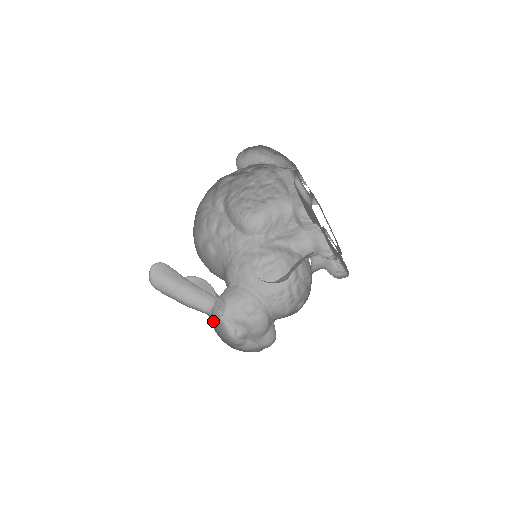
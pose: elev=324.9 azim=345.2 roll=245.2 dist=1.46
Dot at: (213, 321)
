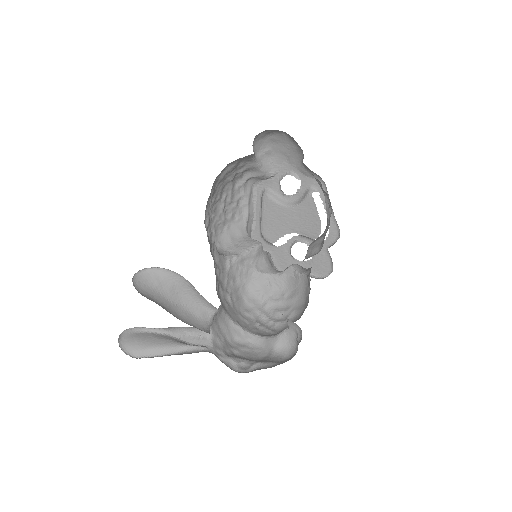
Dot at: occluded
